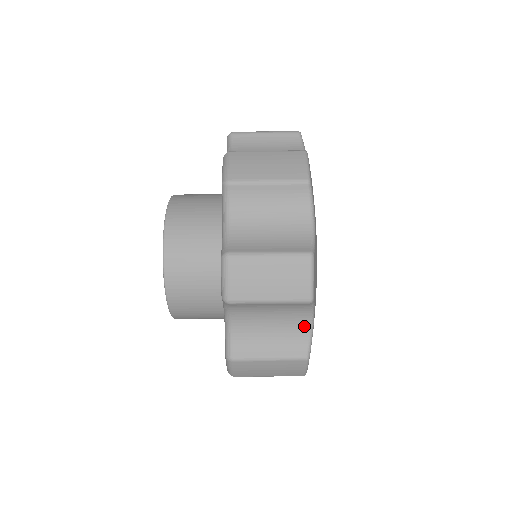
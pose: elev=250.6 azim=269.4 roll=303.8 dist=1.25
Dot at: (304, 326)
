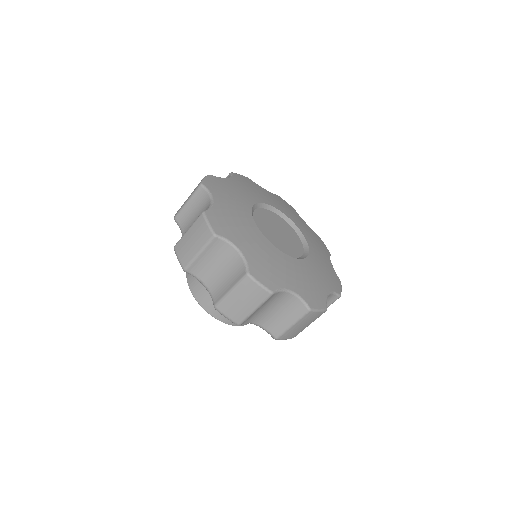
Dot at: (236, 257)
